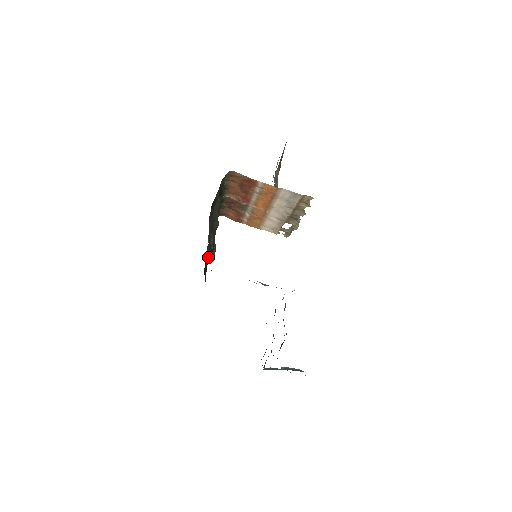
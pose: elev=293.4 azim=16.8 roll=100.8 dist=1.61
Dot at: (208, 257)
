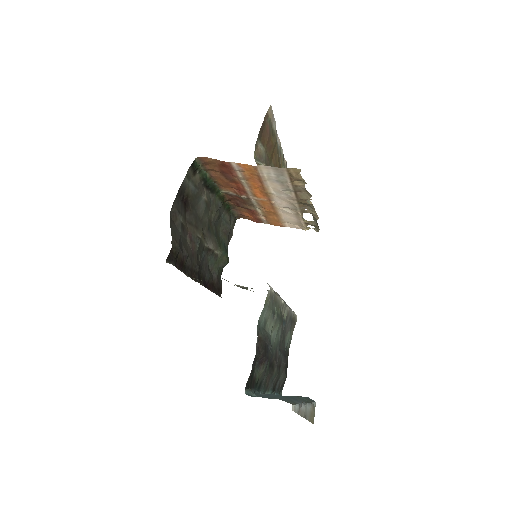
Dot at: (189, 263)
